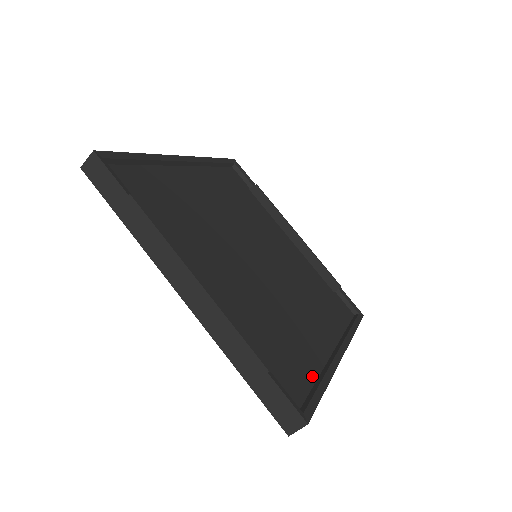
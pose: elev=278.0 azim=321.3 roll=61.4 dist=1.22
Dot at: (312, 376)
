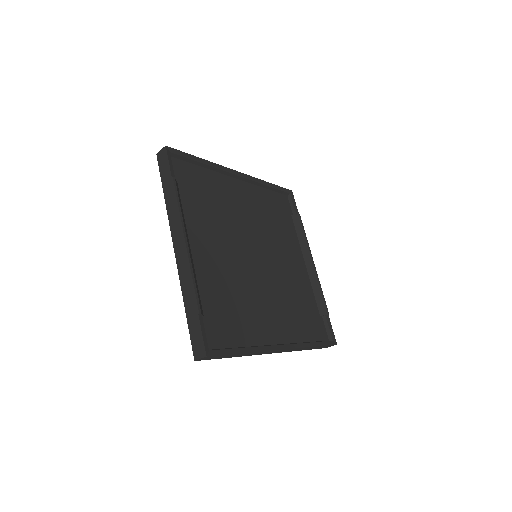
Dot at: (241, 342)
